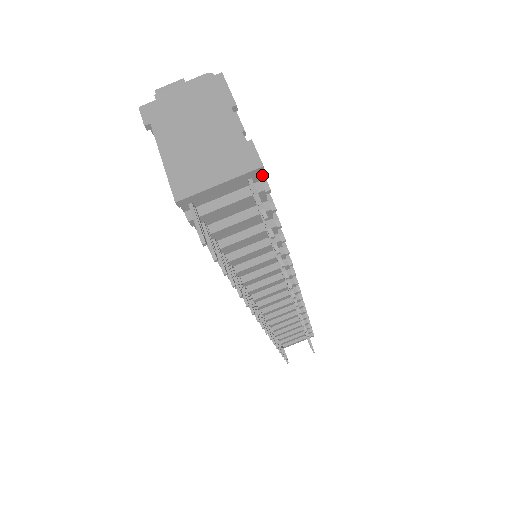
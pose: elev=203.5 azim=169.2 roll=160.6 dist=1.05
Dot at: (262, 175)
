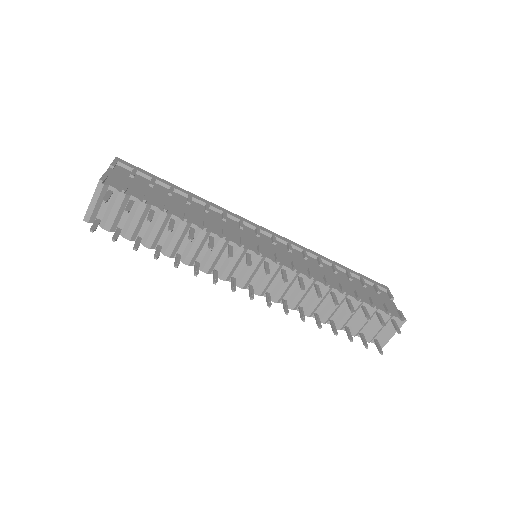
Dot at: (123, 187)
